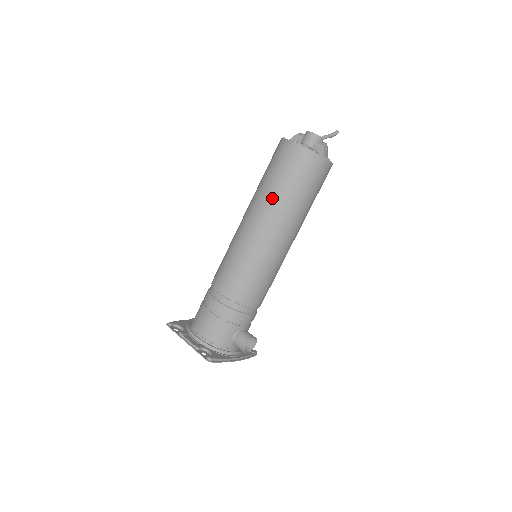
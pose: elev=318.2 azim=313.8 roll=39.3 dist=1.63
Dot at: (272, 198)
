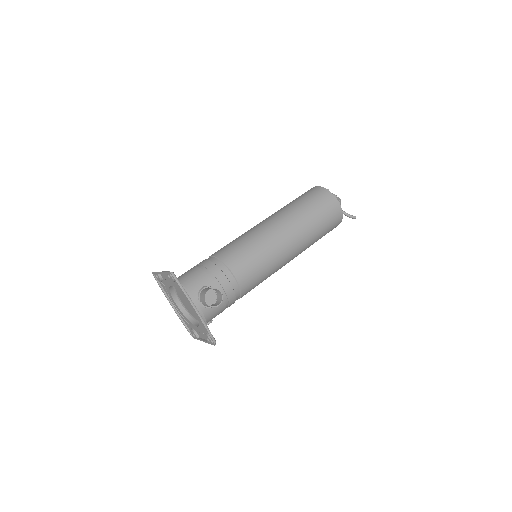
Dot at: (285, 208)
